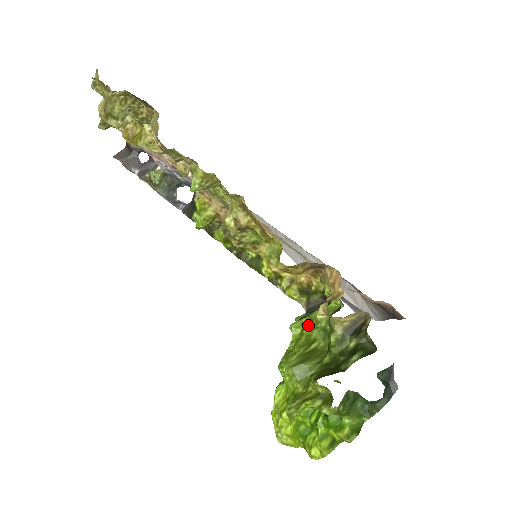
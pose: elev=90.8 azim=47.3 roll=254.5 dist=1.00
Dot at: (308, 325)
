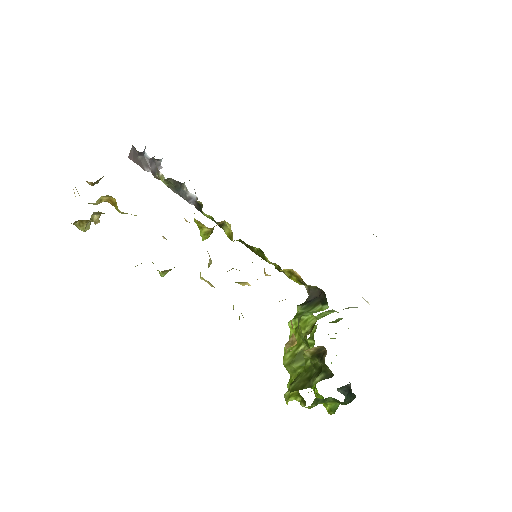
Dot at: occluded
